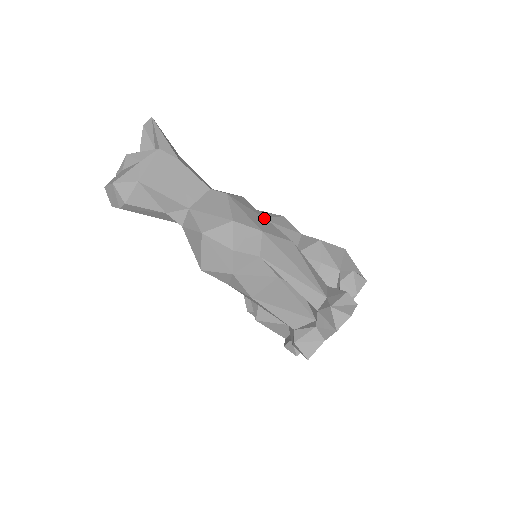
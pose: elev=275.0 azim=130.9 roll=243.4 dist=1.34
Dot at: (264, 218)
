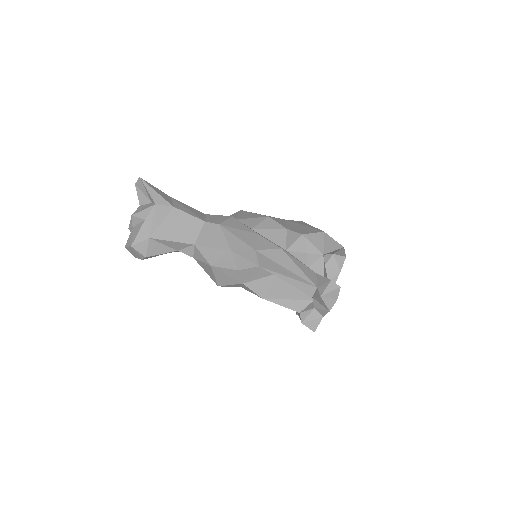
Dot at: (254, 233)
